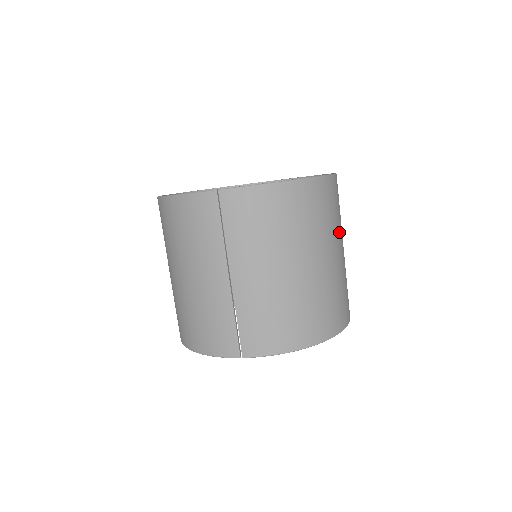
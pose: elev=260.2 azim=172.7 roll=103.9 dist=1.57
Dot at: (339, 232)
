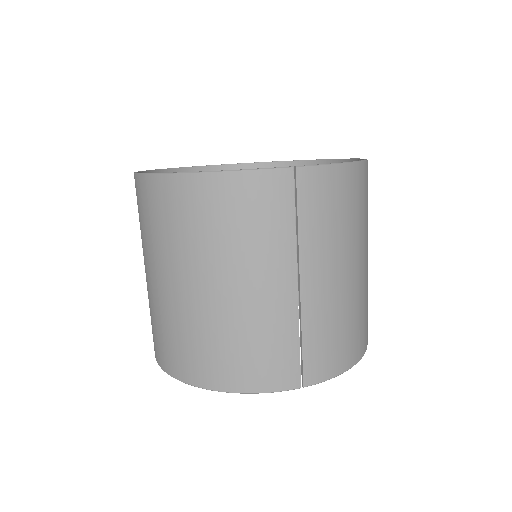
Dot at: occluded
